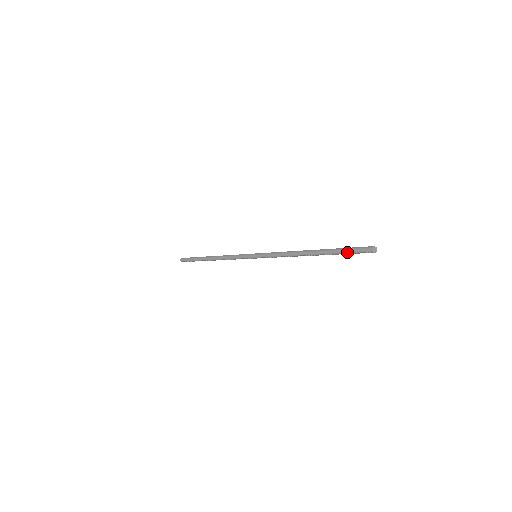
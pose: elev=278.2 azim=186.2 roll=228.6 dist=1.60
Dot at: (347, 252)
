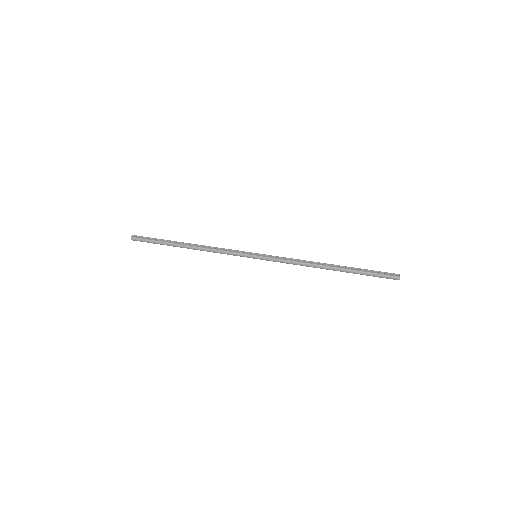
Dot at: occluded
